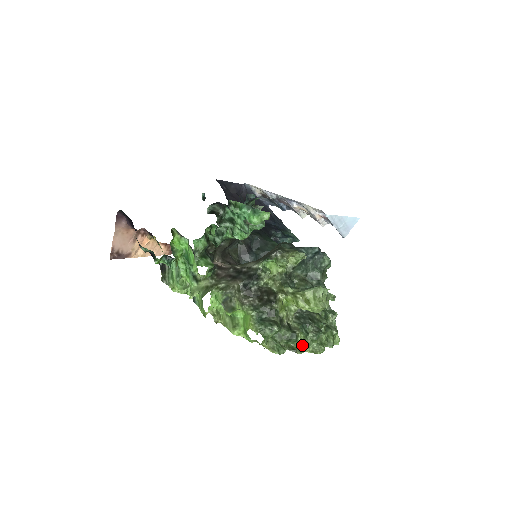
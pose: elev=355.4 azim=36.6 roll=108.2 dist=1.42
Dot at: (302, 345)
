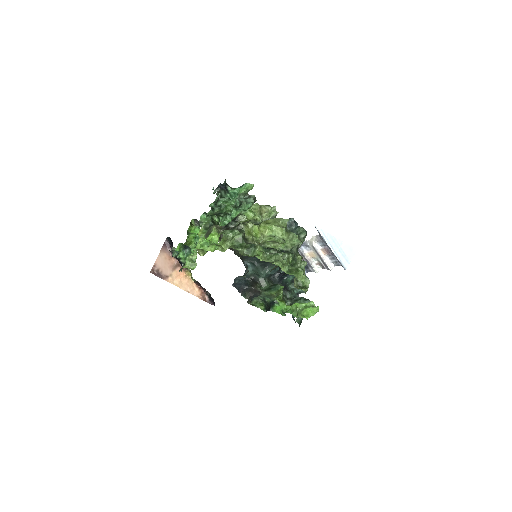
Dot at: (259, 254)
